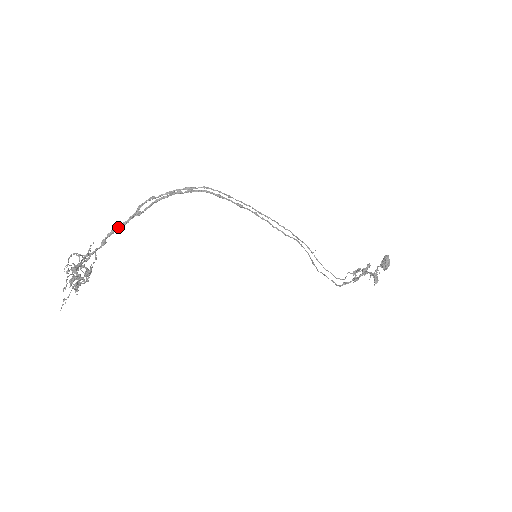
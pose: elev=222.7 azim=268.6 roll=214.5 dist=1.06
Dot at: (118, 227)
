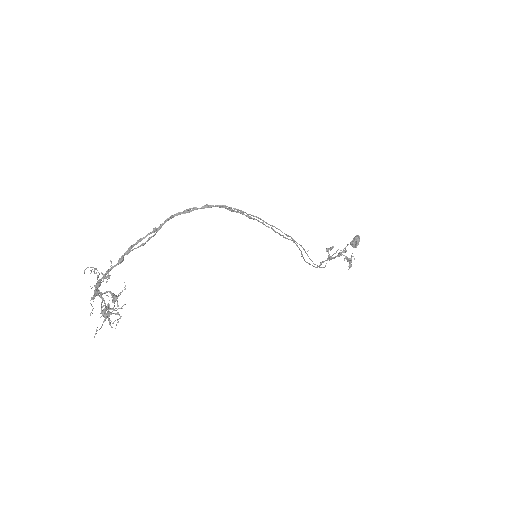
Dot at: (135, 244)
